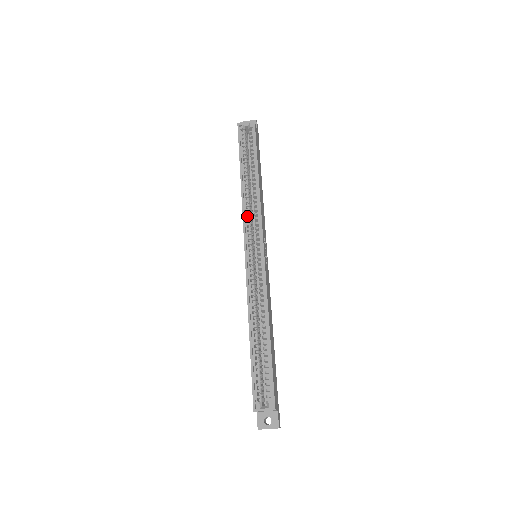
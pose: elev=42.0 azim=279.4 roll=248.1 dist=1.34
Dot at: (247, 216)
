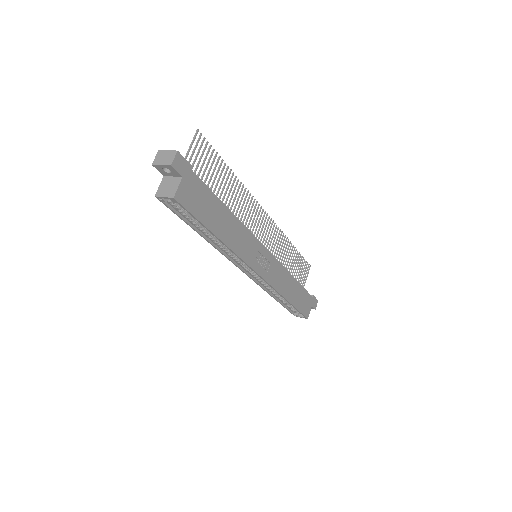
Dot at: (230, 253)
